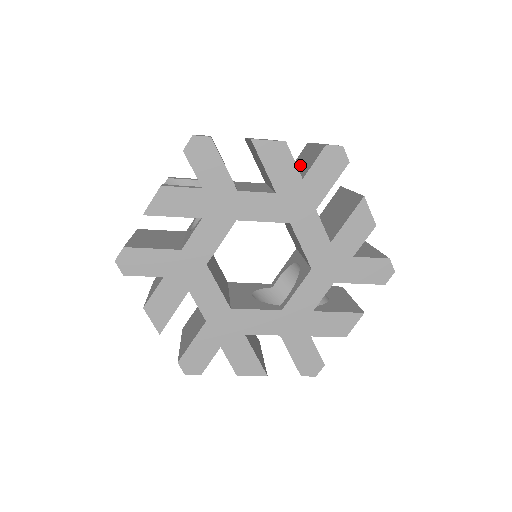
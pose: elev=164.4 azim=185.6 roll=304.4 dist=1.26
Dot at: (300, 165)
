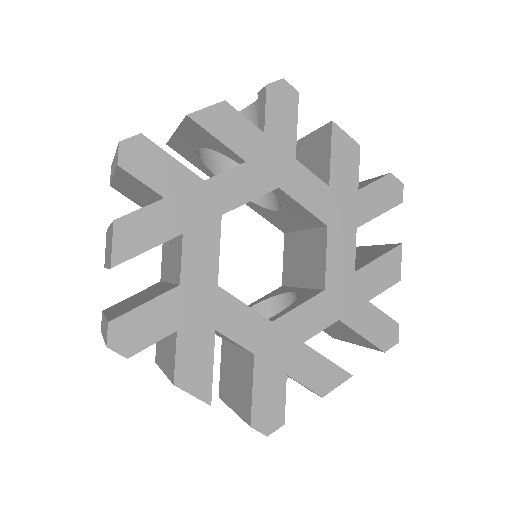
Dot at: occluded
